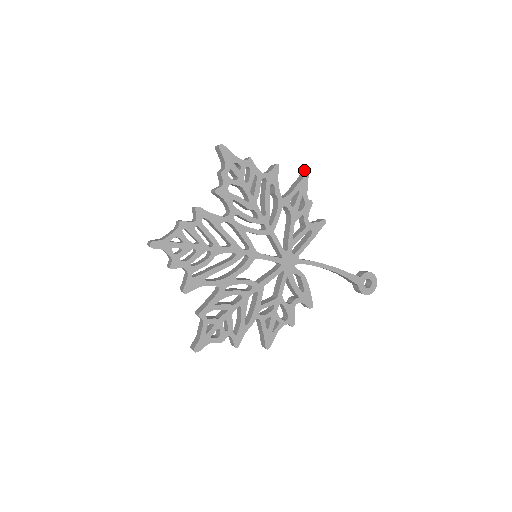
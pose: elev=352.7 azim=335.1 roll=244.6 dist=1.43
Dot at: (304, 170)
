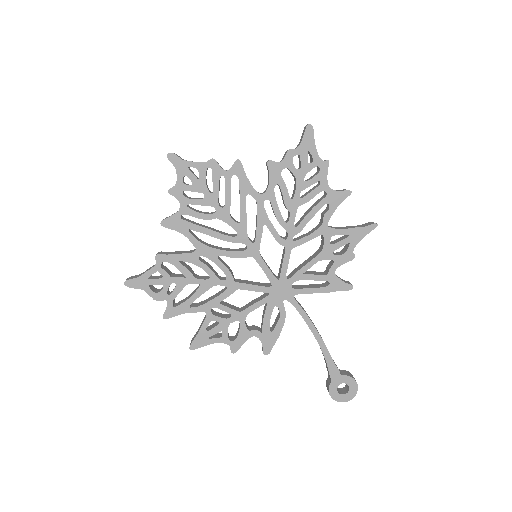
Dot at: occluded
